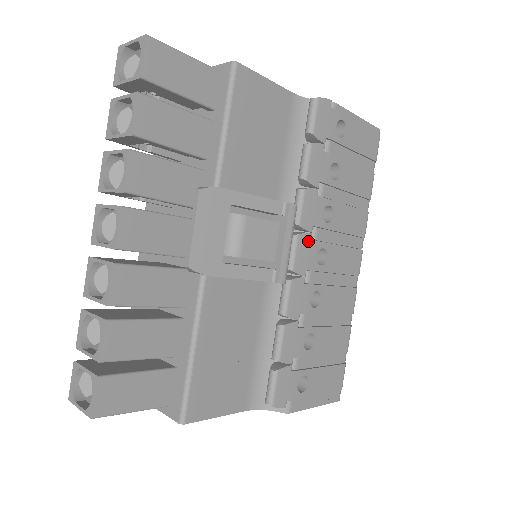
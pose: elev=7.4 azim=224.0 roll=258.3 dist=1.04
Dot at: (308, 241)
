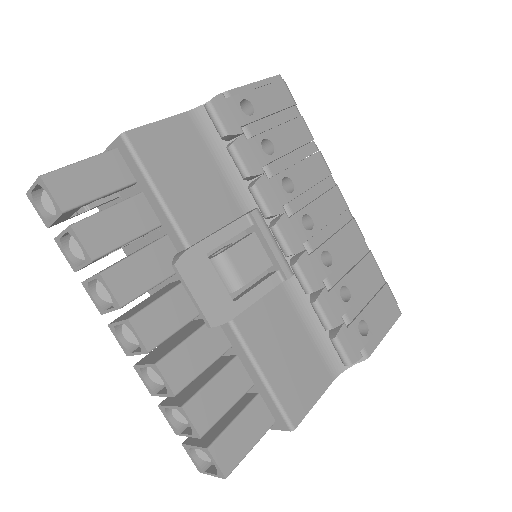
Dot at: (287, 221)
